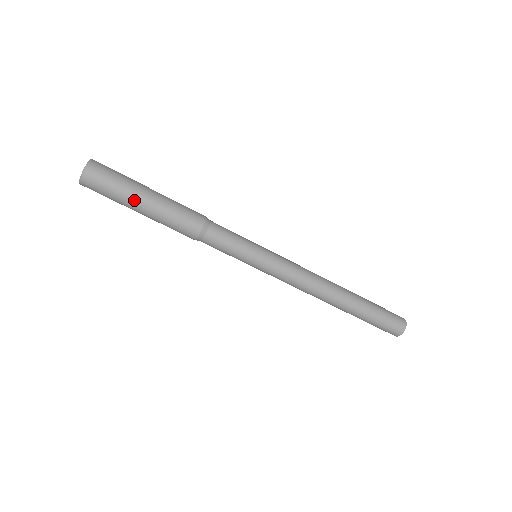
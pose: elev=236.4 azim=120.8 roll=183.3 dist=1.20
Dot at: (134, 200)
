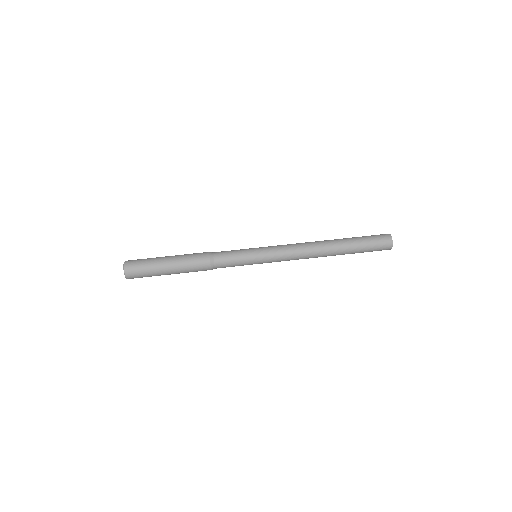
Dot at: (160, 267)
